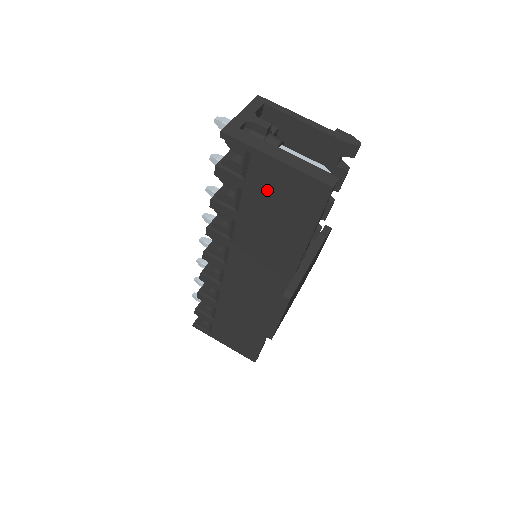
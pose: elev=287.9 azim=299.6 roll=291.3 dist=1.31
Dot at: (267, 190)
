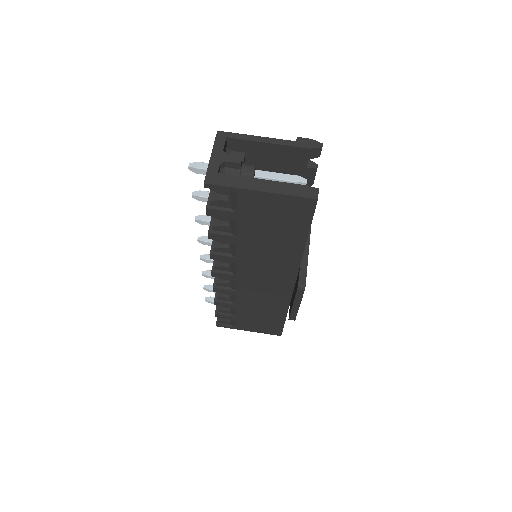
Dot at: (259, 214)
